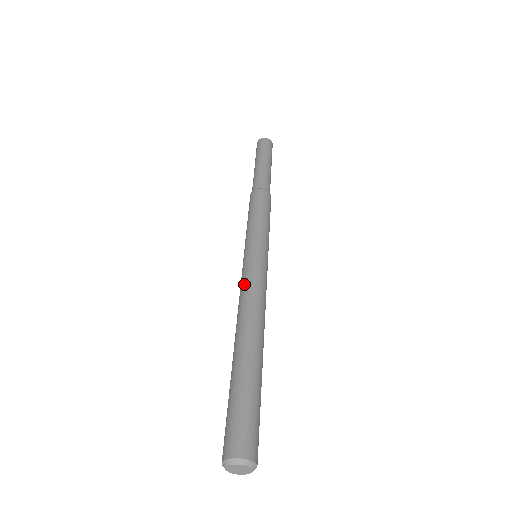
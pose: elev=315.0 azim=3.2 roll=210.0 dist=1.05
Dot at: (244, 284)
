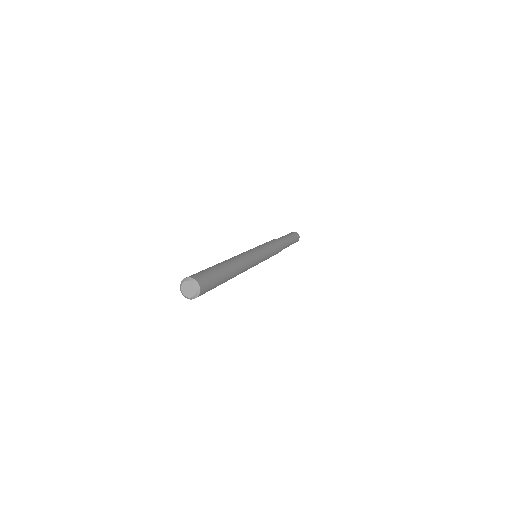
Dot at: occluded
